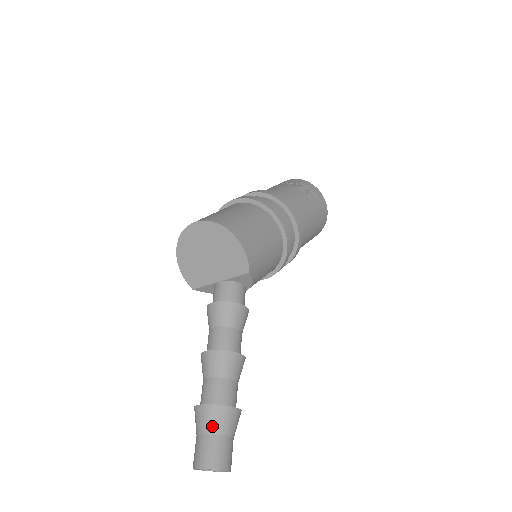
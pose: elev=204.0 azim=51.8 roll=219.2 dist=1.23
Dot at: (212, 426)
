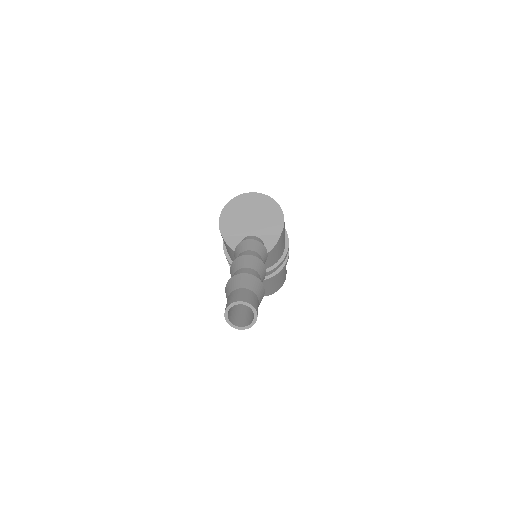
Dot at: (252, 286)
